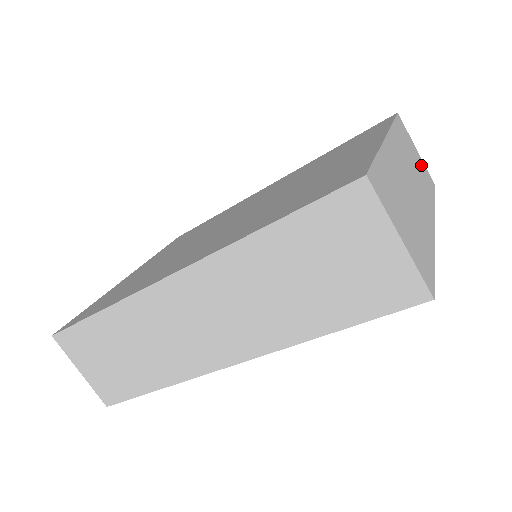
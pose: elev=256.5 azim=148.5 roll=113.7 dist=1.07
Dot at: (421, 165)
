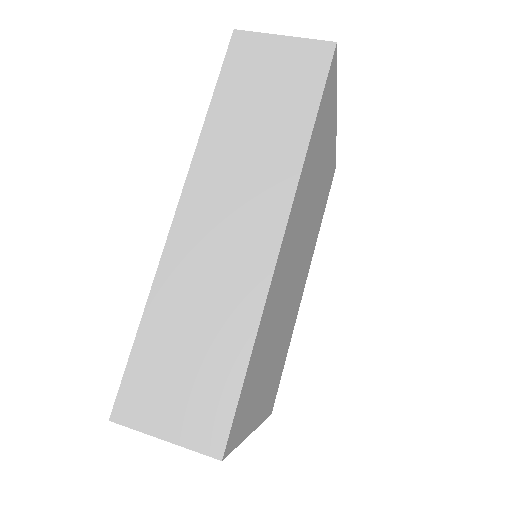
Dot at: occluded
